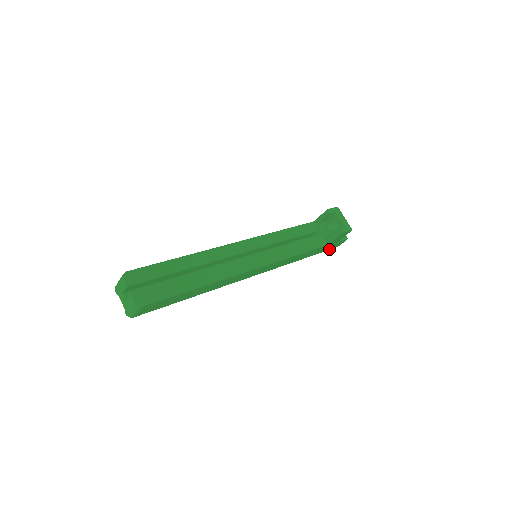
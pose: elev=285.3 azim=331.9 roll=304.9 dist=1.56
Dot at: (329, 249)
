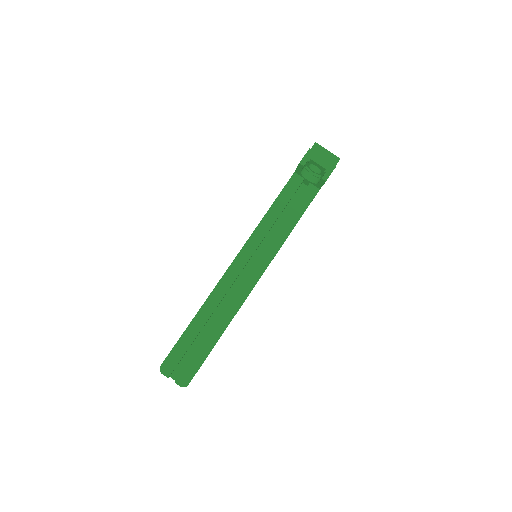
Dot at: occluded
